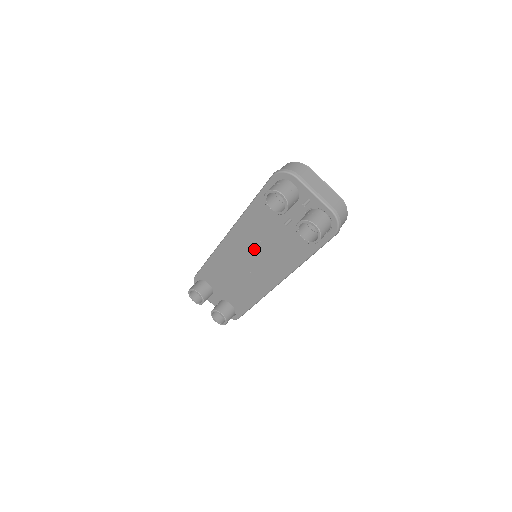
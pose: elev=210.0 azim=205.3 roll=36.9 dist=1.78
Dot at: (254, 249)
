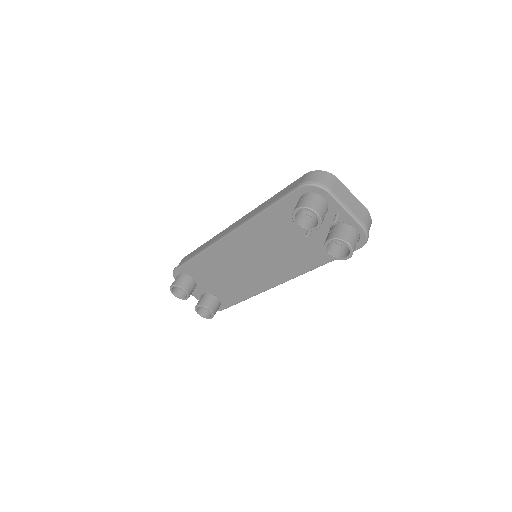
Dot at: (258, 252)
